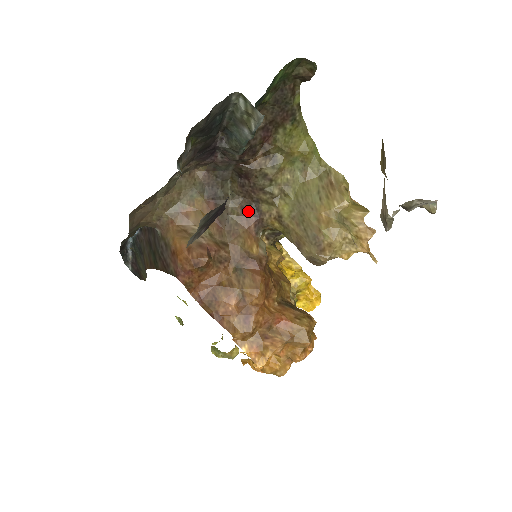
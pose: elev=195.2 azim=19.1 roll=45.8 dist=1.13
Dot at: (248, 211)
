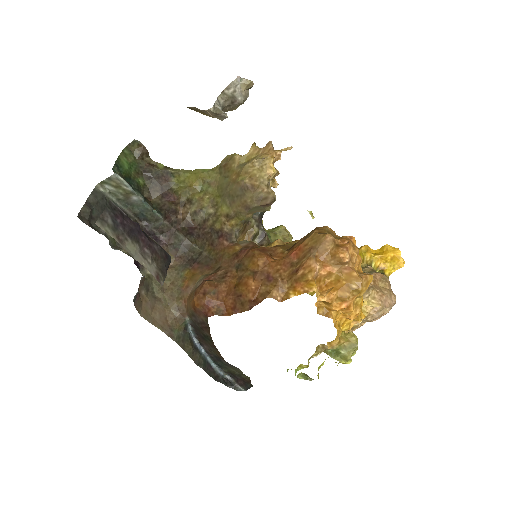
Dot at: (215, 241)
